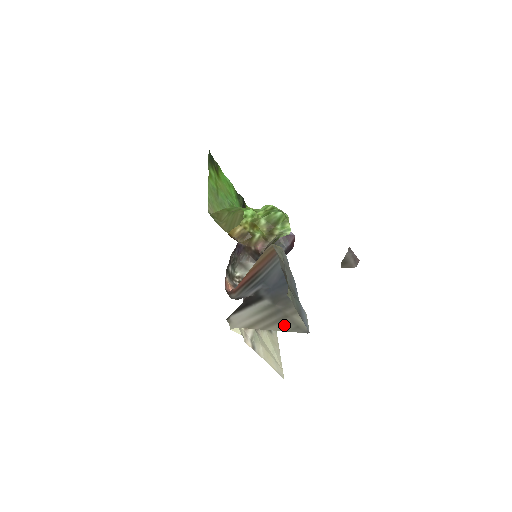
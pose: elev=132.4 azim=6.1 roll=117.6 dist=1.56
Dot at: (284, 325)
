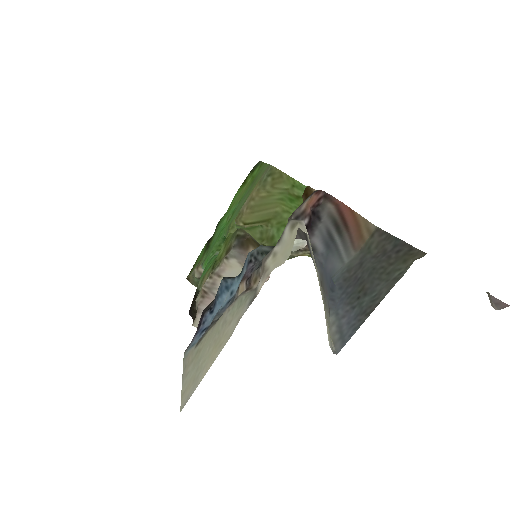
Dot at: (325, 310)
